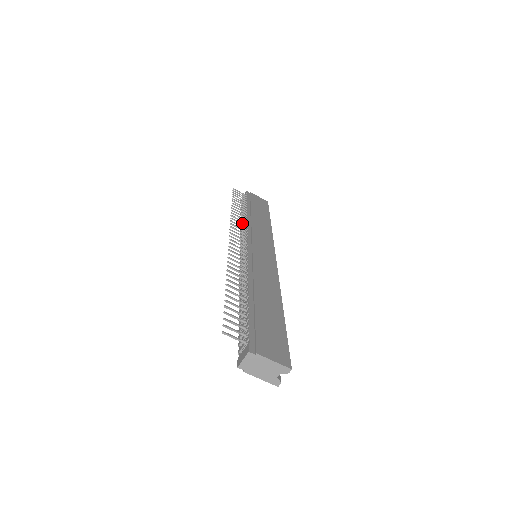
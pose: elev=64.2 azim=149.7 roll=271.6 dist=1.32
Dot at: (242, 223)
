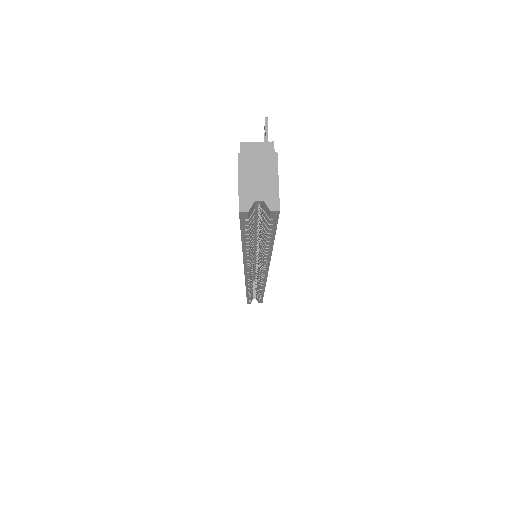
Dot at: occluded
